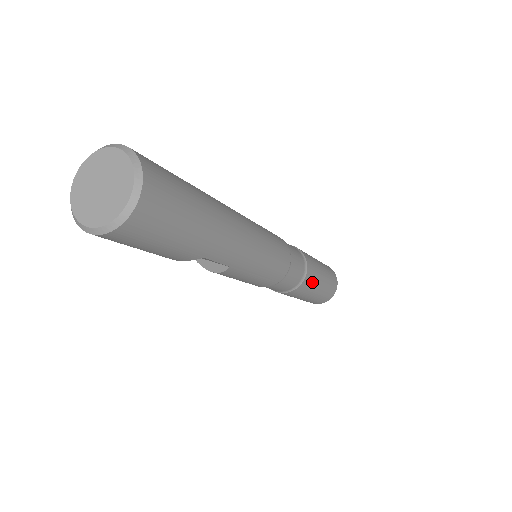
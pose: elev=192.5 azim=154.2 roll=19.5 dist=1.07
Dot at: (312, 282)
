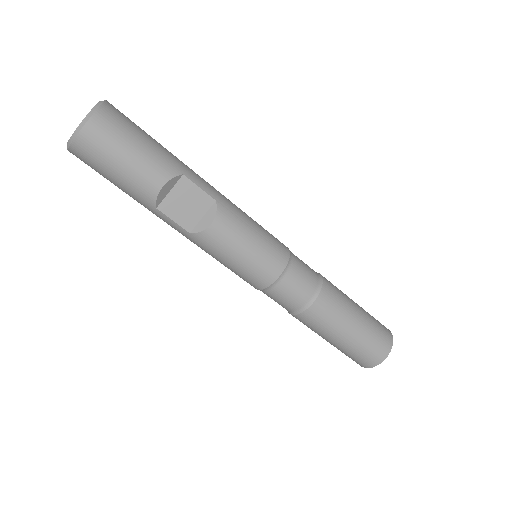
Dot at: (337, 289)
